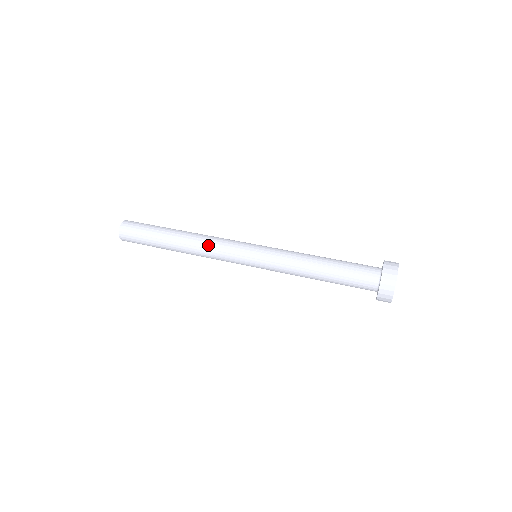
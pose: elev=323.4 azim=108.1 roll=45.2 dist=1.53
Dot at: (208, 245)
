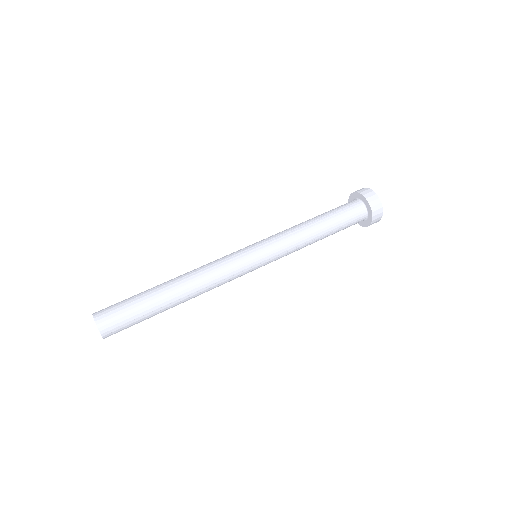
Dot at: (215, 287)
